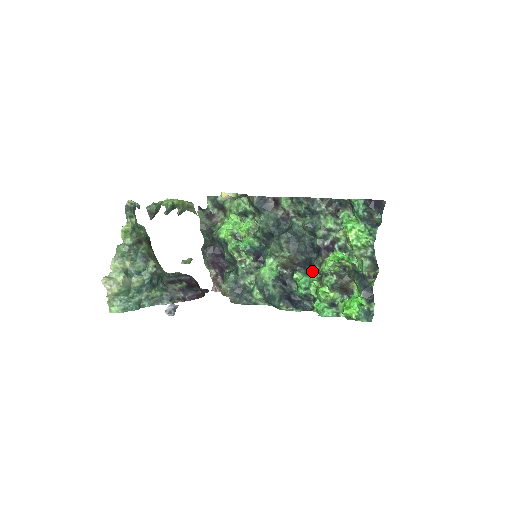
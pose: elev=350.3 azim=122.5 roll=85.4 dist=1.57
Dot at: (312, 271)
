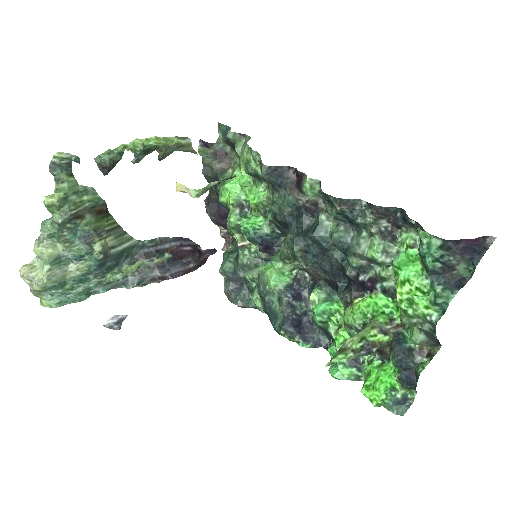
Dot at: occluded
